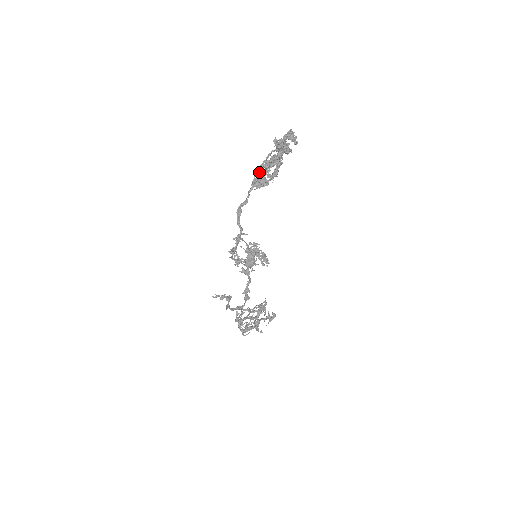
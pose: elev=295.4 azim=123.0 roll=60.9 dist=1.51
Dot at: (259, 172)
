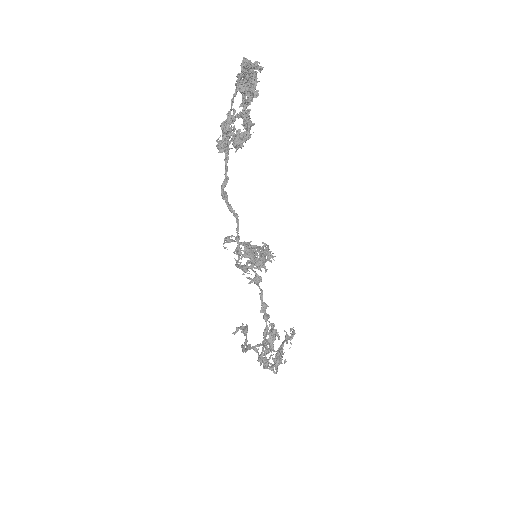
Dot at: (228, 130)
